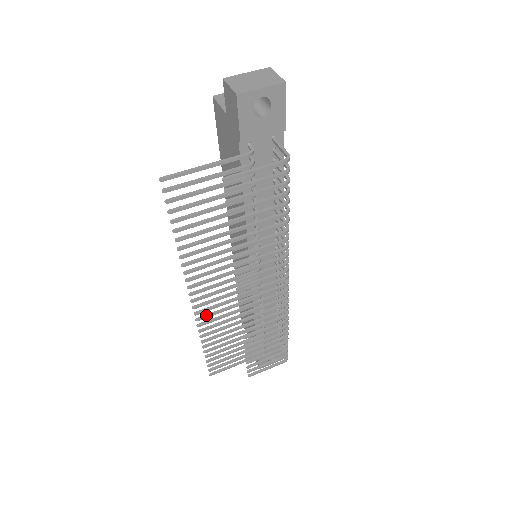
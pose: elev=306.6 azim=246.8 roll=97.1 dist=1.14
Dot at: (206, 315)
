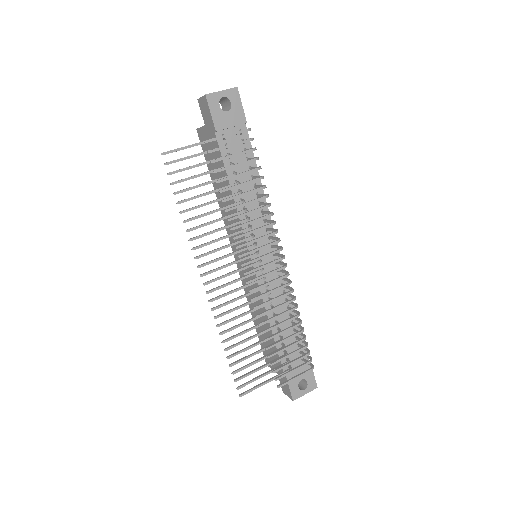
Dot at: (220, 305)
